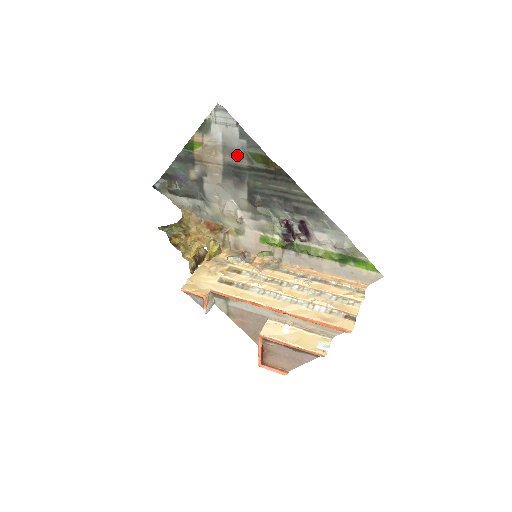
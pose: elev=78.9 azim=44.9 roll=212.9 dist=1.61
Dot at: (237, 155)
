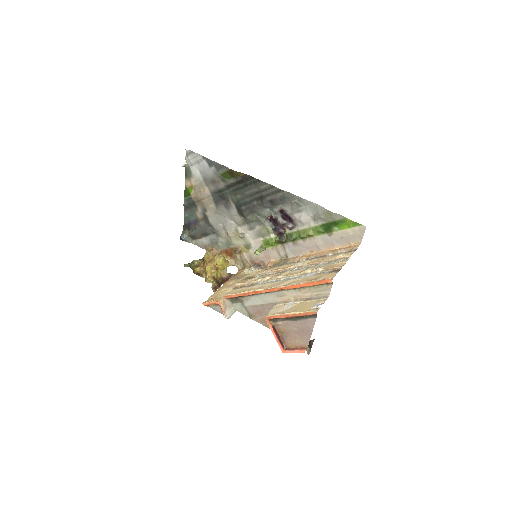
Dot at: (215, 182)
